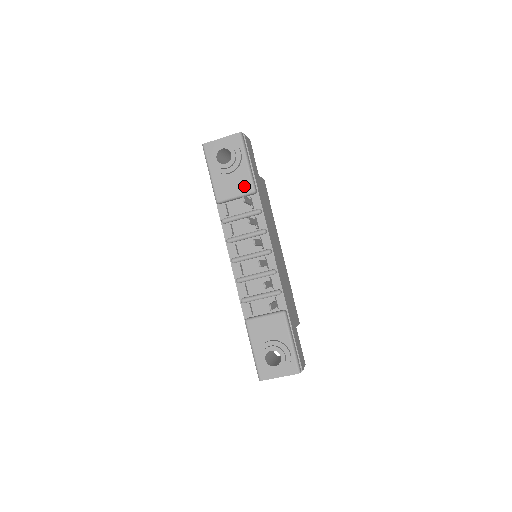
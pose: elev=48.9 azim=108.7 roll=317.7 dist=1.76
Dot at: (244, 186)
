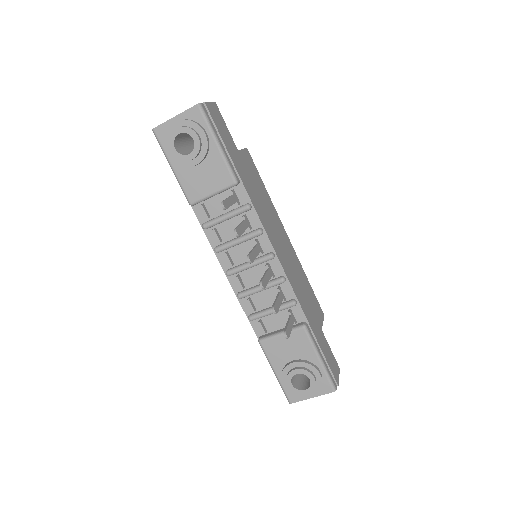
Dot at: (221, 178)
